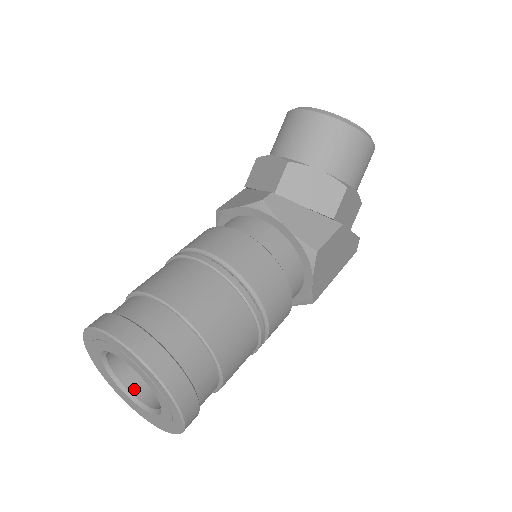
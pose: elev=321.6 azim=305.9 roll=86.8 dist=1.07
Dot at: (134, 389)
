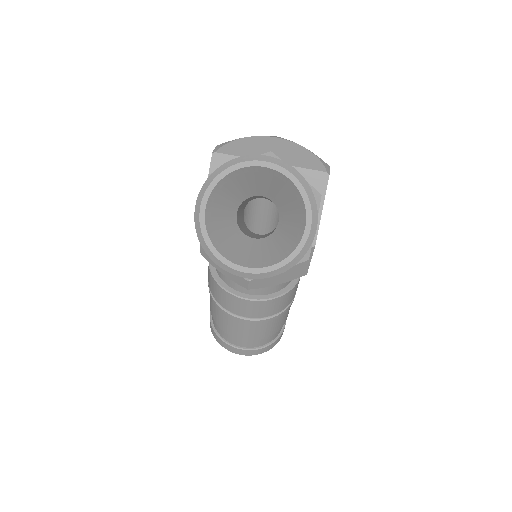
Dot at: occluded
